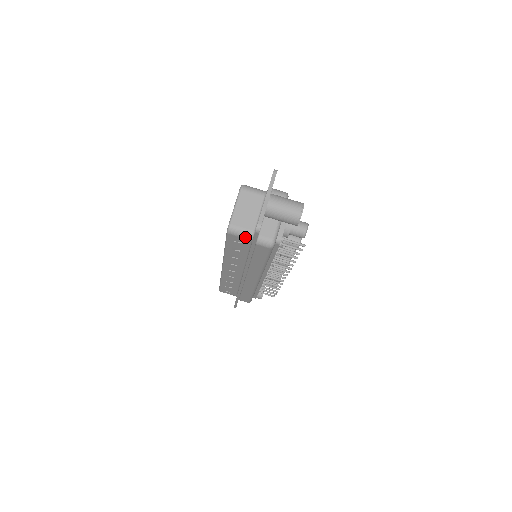
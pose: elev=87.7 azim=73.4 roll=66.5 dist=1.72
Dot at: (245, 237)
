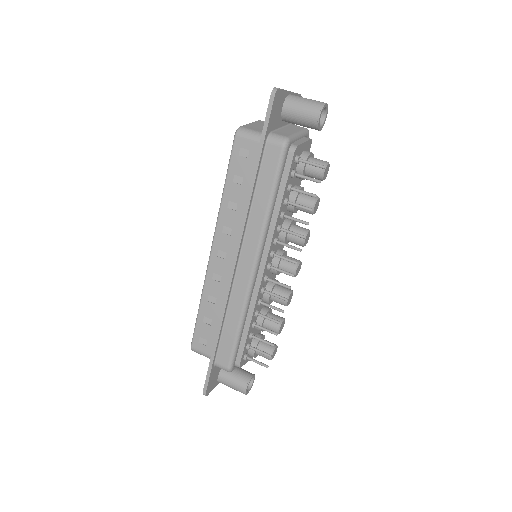
Dot at: (255, 138)
